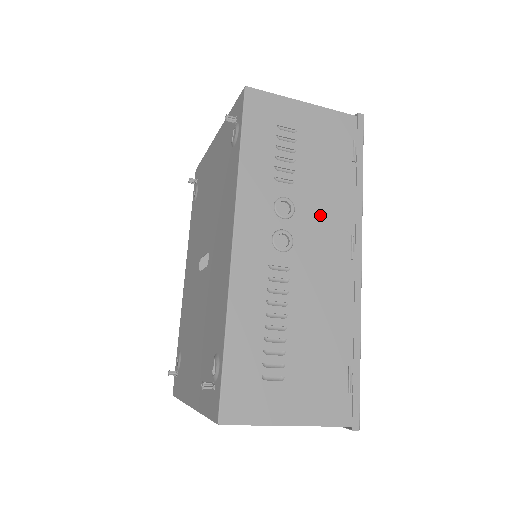
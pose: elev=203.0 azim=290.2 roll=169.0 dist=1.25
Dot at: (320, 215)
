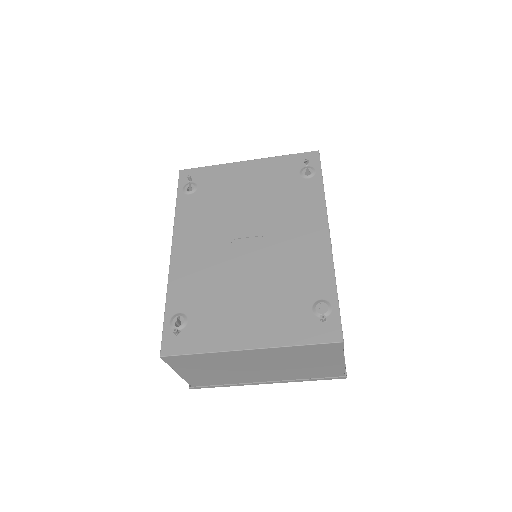
Dot at: occluded
